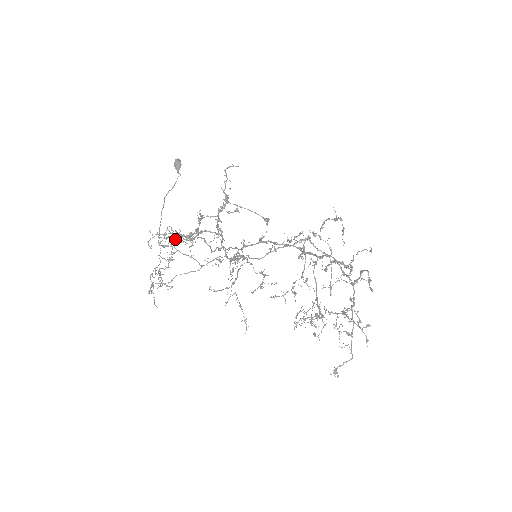
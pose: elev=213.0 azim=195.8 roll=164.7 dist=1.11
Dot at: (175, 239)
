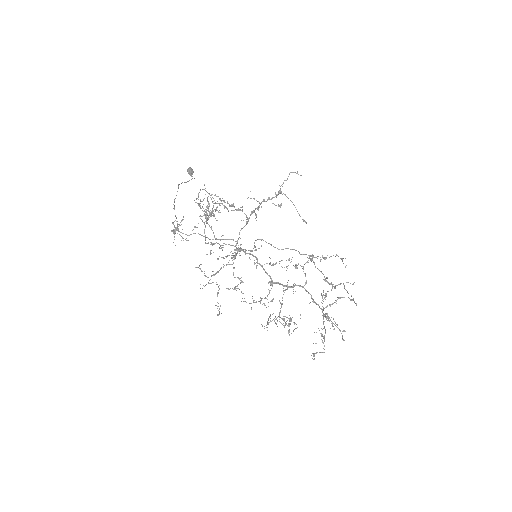
Dot at: occluded
